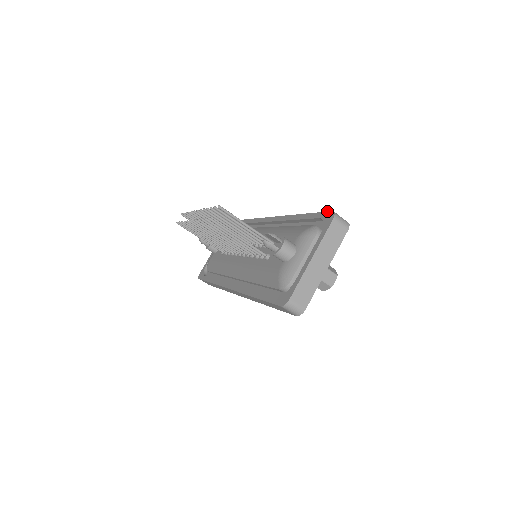
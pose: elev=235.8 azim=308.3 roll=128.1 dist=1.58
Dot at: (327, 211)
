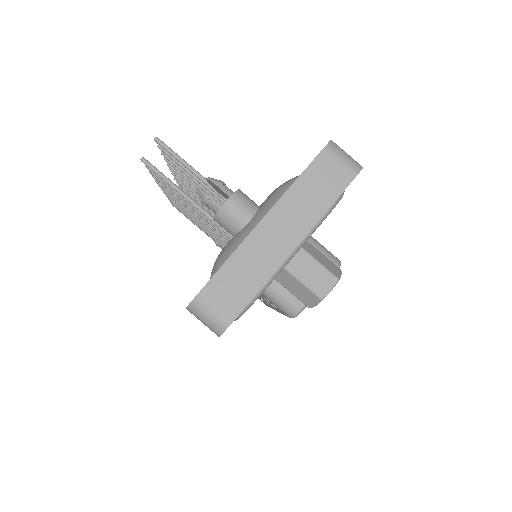
Dot at: occluded
